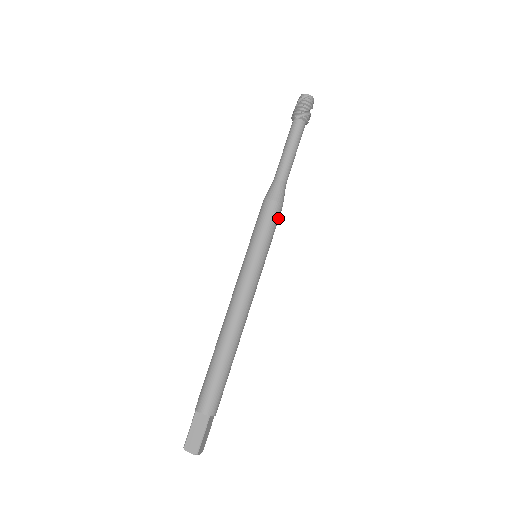
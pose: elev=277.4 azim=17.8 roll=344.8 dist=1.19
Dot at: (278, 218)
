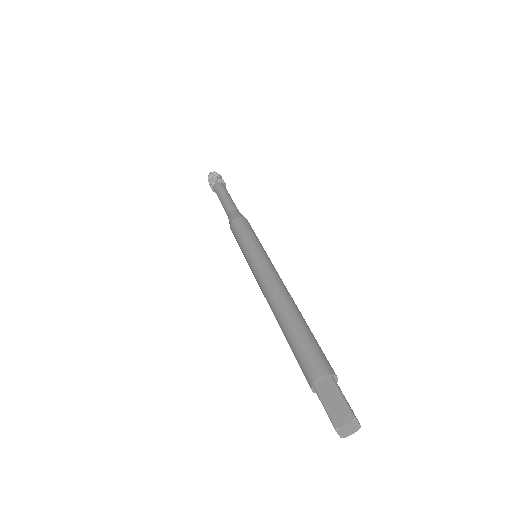
Dot at: (251, 228)
